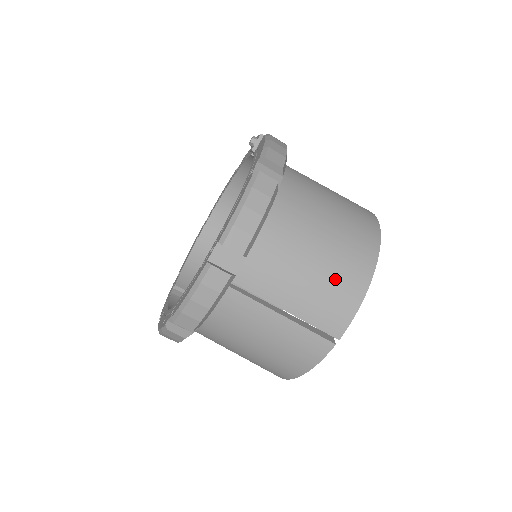
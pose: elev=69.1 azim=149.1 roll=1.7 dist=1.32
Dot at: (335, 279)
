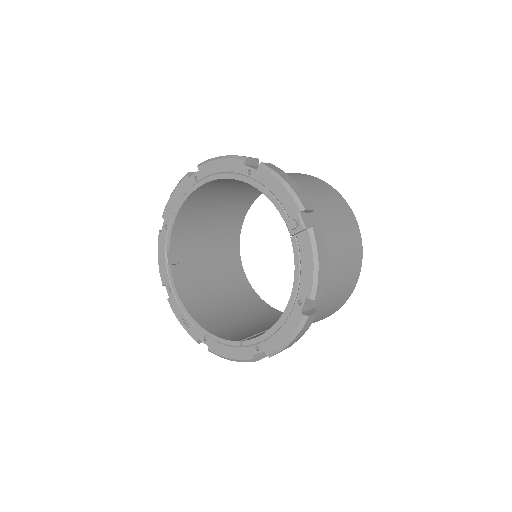
Dot at: (323, 316)
